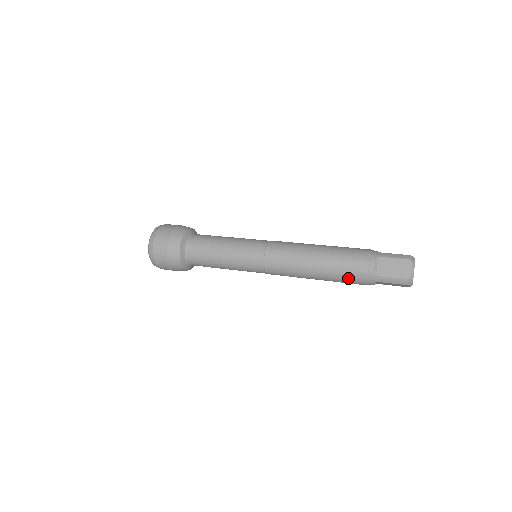
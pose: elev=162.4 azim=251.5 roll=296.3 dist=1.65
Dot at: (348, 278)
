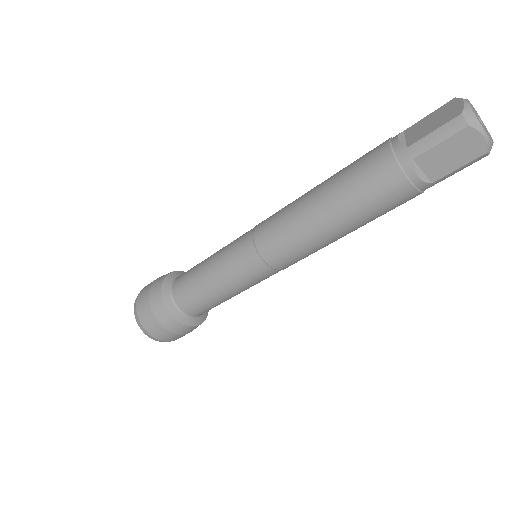
Dot at: (368, 183)
